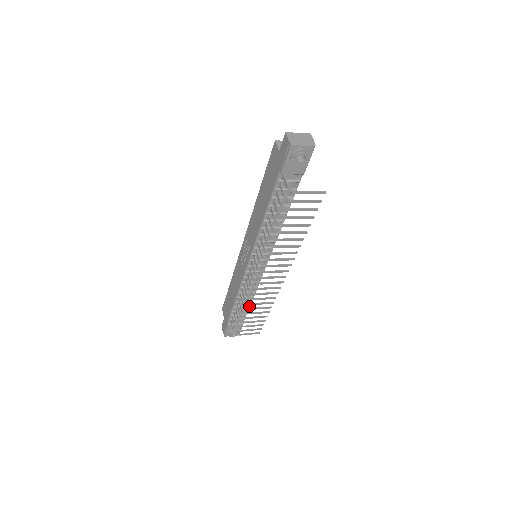
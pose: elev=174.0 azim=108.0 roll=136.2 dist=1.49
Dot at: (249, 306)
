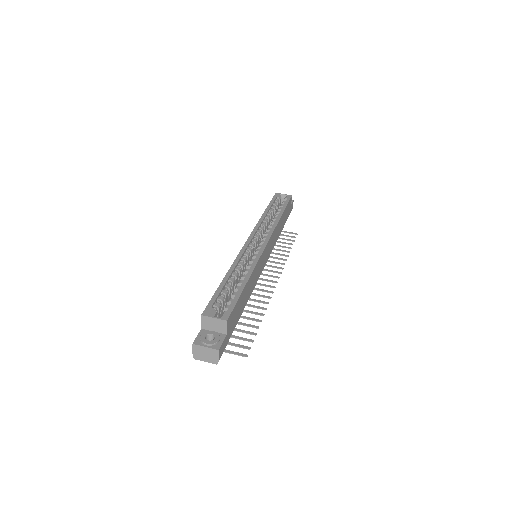
Dot at: occluded
